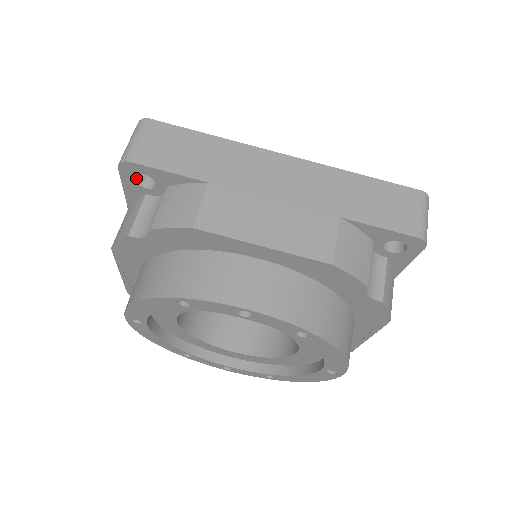
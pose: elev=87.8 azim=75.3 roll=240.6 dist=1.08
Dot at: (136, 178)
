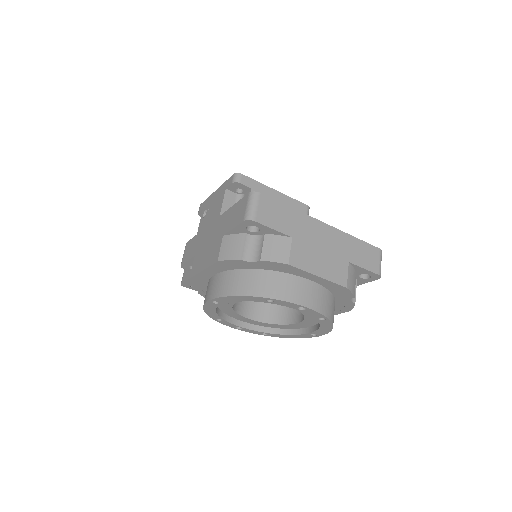
Dot at: (247, 225)
